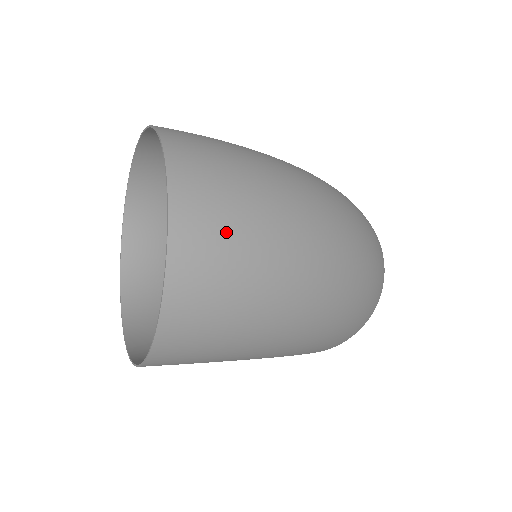
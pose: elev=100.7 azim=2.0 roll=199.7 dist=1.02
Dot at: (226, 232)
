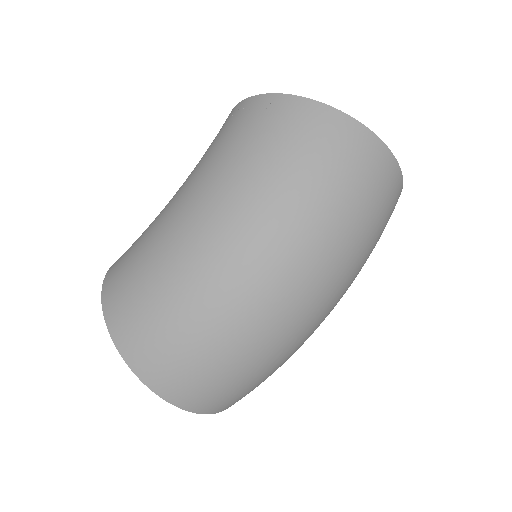
Dot at: (216, 388)
